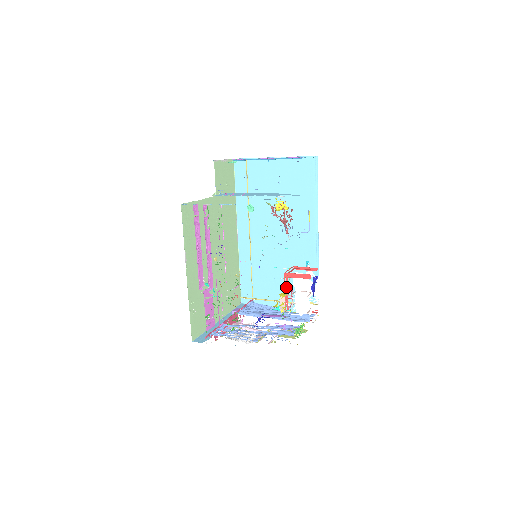
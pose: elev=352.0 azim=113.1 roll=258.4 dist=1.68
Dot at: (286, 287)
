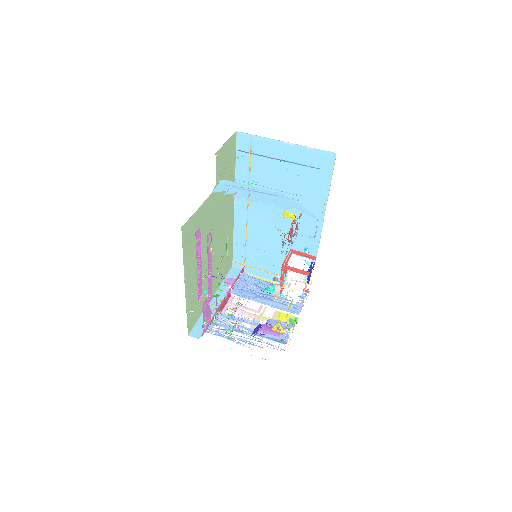
Dot at: (282, 276)
